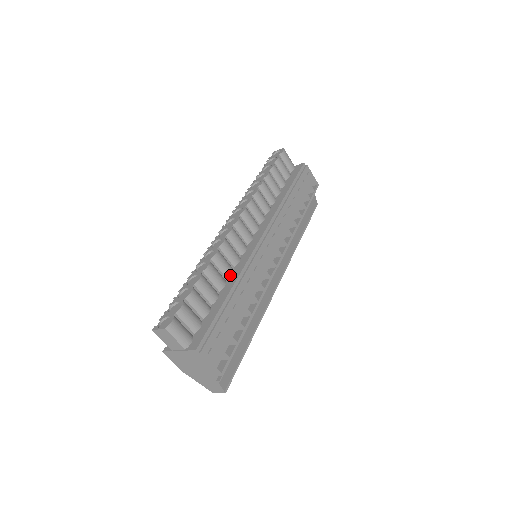
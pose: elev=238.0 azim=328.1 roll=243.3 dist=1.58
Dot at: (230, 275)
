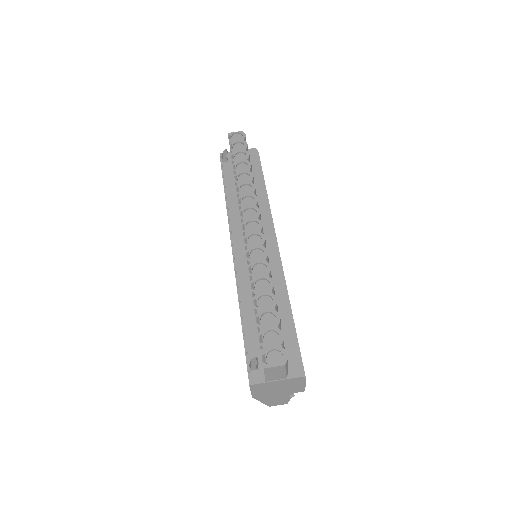
Dot at: occluded
